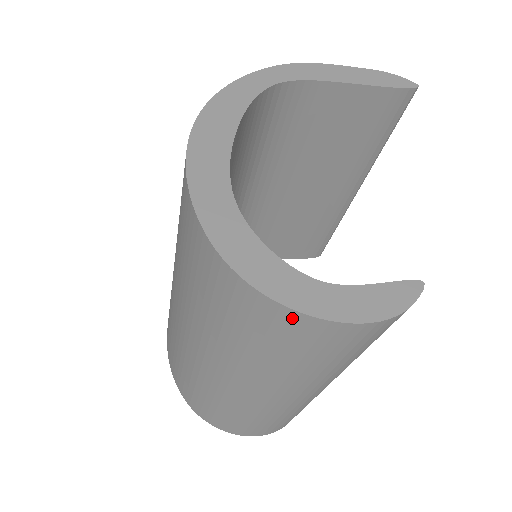
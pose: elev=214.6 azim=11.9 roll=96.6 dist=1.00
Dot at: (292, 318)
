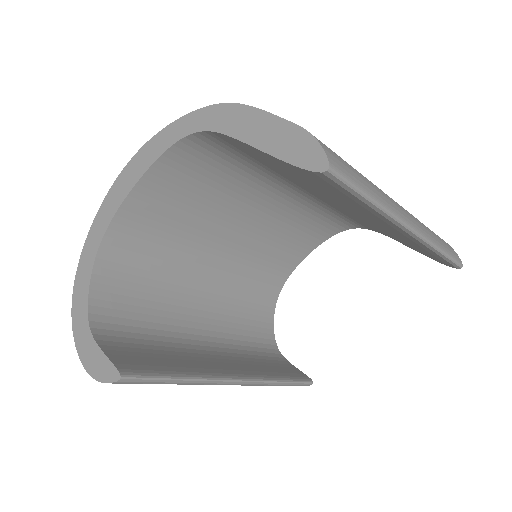
Dot at: occluded
